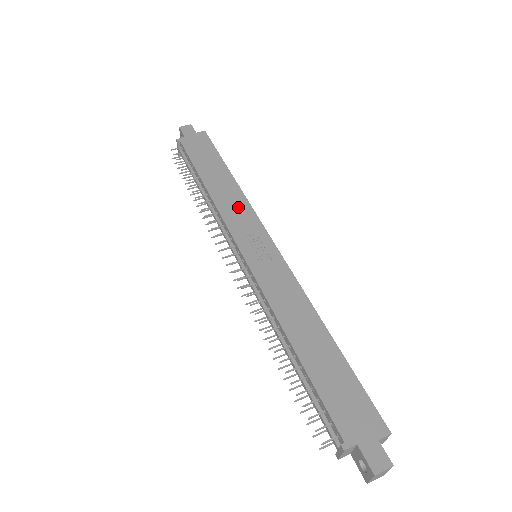
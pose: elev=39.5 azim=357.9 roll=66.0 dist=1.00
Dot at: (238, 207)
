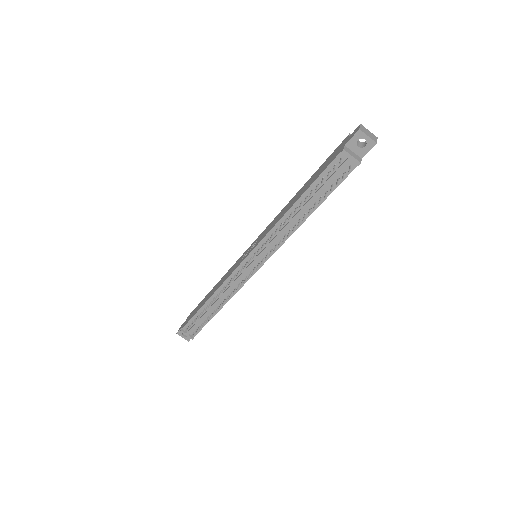
Dot at: (228, 273)
